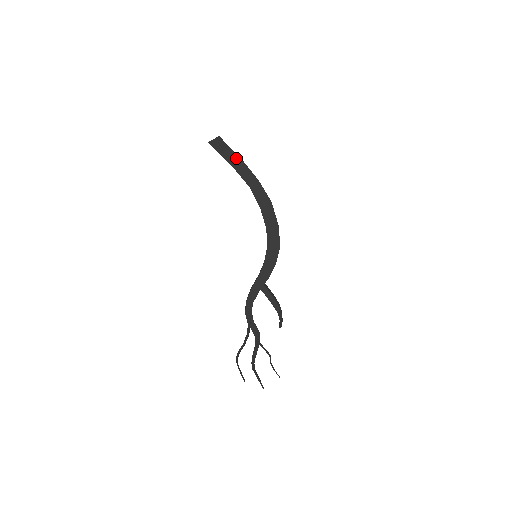
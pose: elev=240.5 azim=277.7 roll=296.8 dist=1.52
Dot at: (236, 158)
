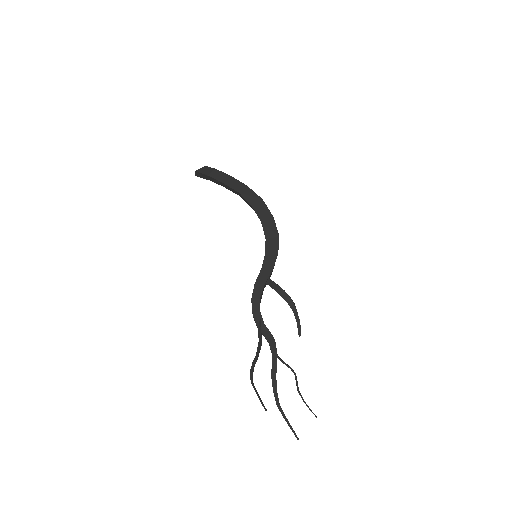
Dot at: (223, 175)
